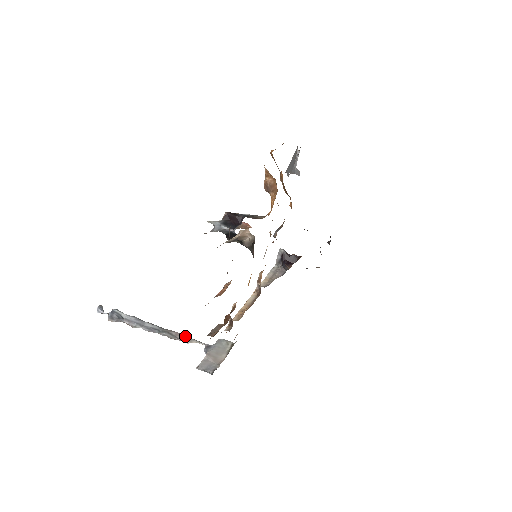
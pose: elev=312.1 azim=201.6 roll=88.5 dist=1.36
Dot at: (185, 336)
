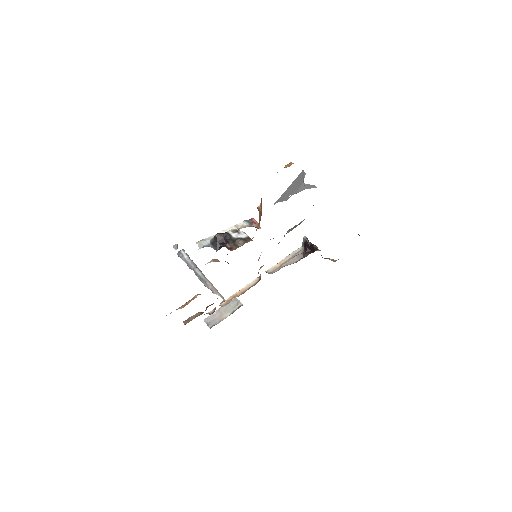
Dot at: (214, 288)
